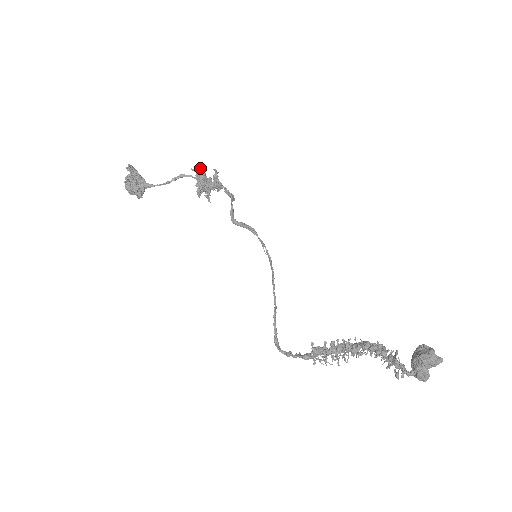
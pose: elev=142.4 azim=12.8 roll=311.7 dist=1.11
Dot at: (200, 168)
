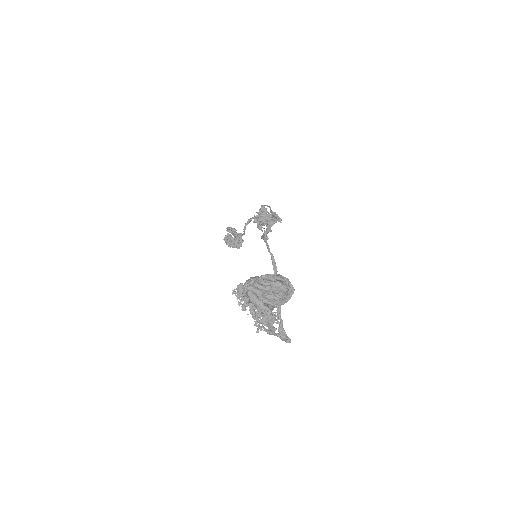
Dot at: (260, 209)
